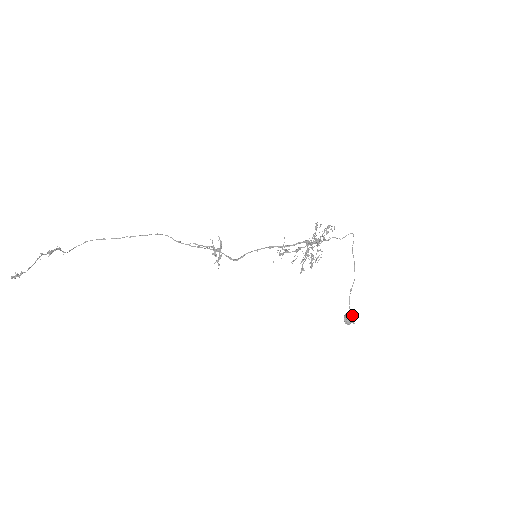
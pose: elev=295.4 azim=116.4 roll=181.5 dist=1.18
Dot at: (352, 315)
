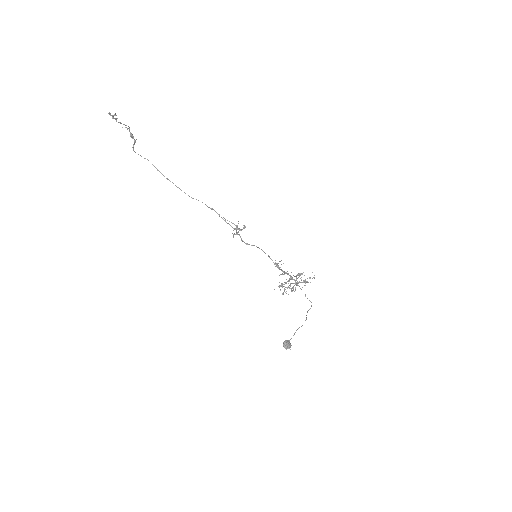
Dot at: occluded
